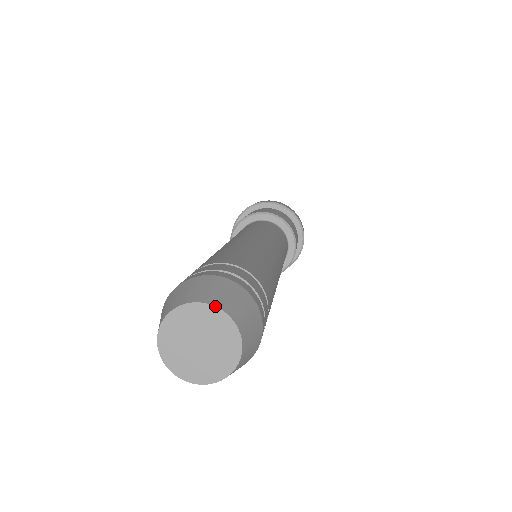
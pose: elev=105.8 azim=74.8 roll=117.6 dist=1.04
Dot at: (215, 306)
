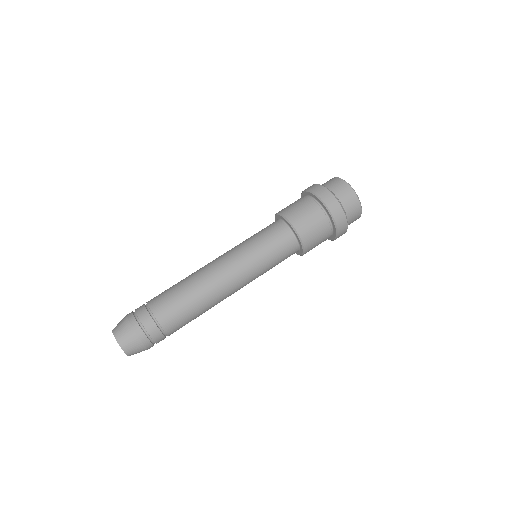
Dot at: (120, 346)
